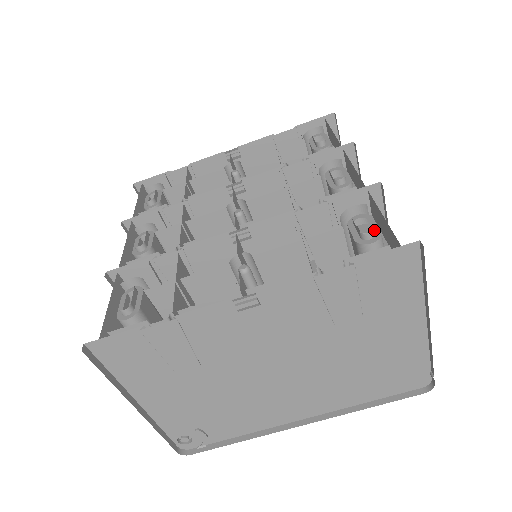
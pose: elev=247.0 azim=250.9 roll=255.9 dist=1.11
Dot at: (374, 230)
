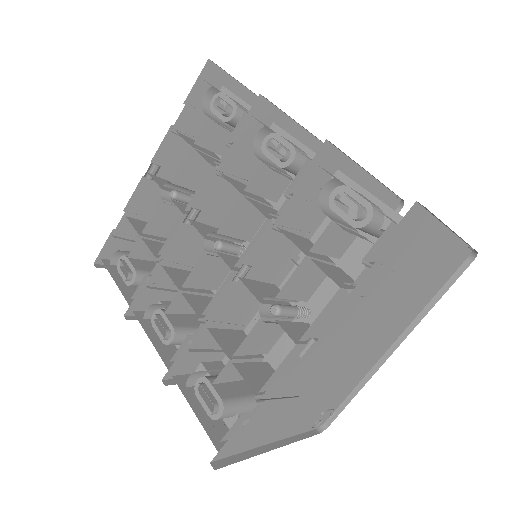
Dot at: (361, 204)
